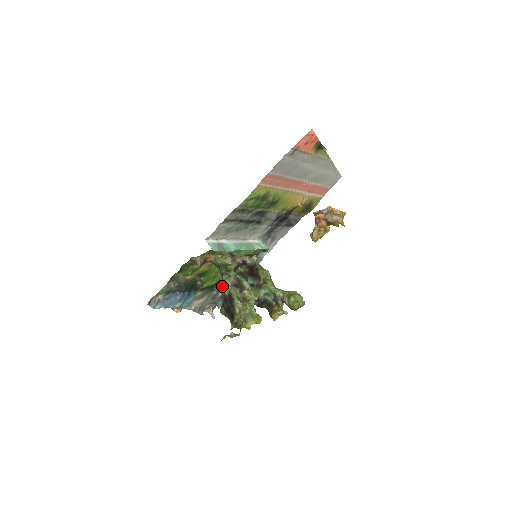
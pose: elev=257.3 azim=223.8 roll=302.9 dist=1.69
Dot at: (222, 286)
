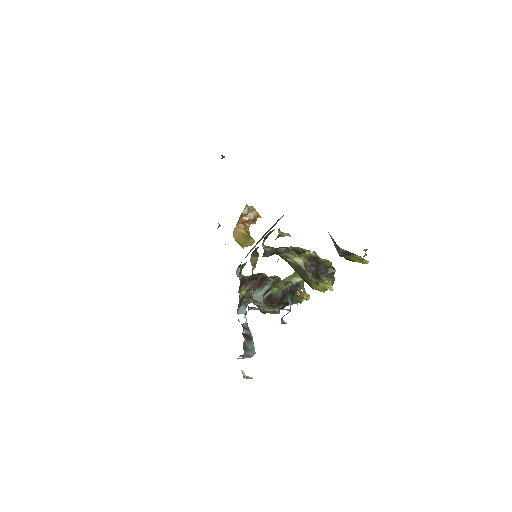
Dot at: occluded
